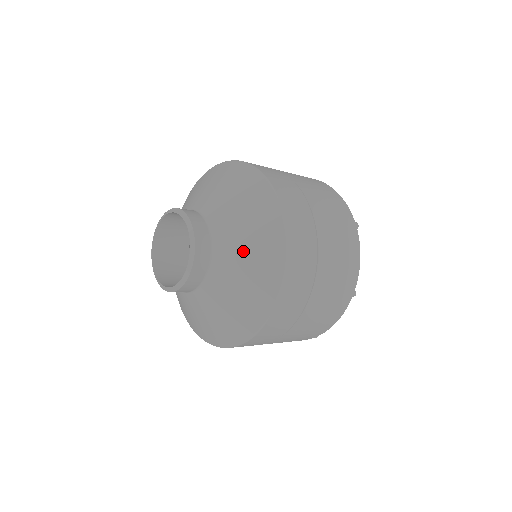
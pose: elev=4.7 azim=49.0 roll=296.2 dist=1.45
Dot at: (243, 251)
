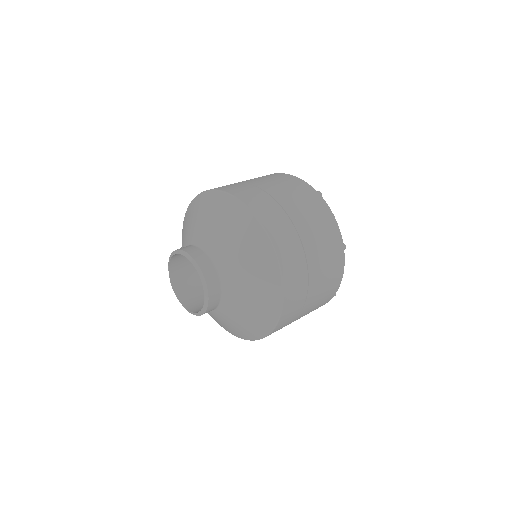
Dot at: (239, 257)
